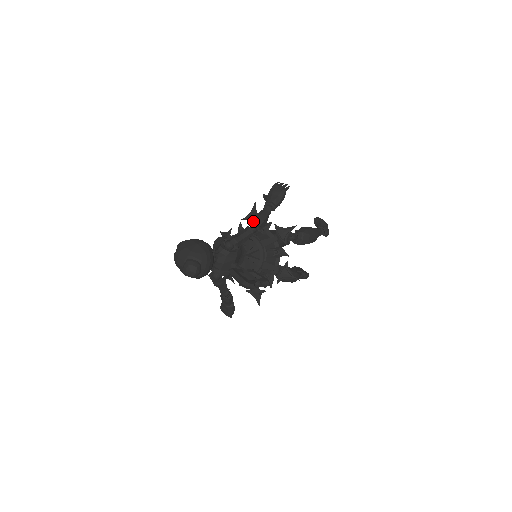
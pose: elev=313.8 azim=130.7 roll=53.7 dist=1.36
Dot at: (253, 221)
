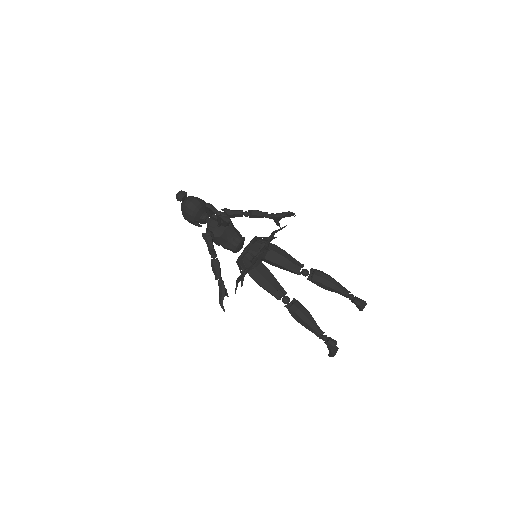
Dot at: (249, 212)
